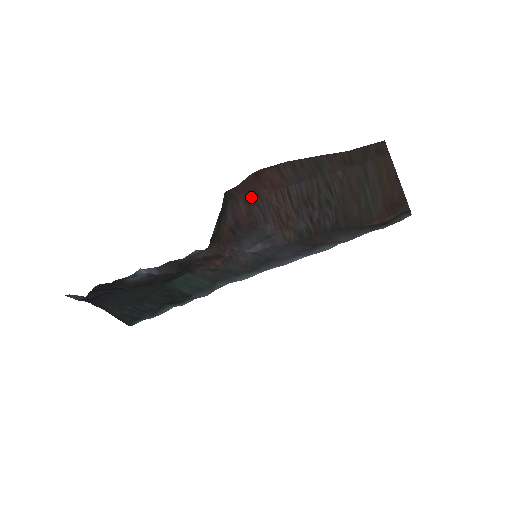
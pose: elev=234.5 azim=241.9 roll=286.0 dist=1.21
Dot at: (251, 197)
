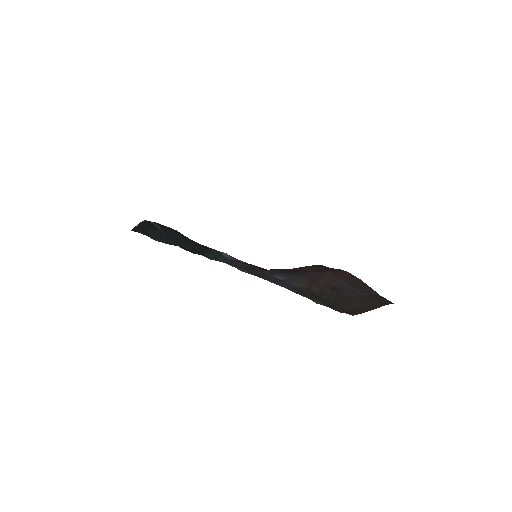
Dot at: (322, 270)
